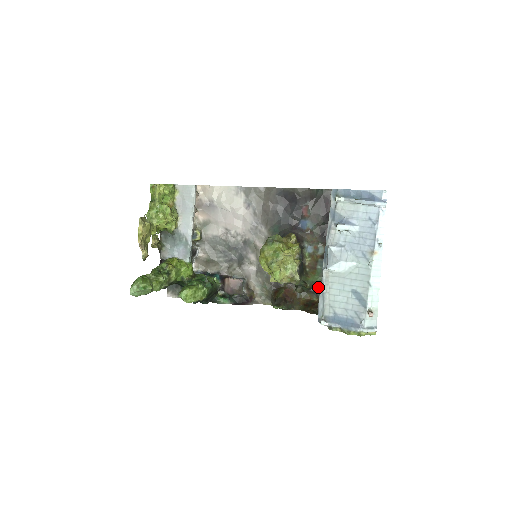
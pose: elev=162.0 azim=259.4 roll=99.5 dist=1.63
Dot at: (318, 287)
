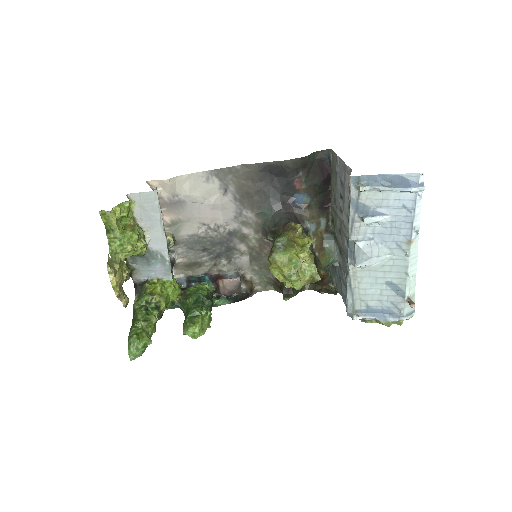
Dot at: occluded
